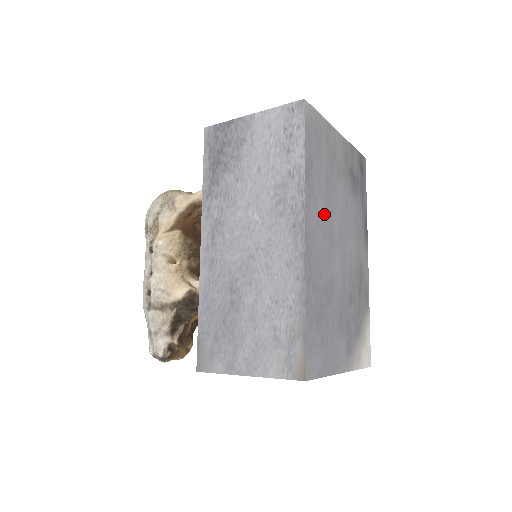
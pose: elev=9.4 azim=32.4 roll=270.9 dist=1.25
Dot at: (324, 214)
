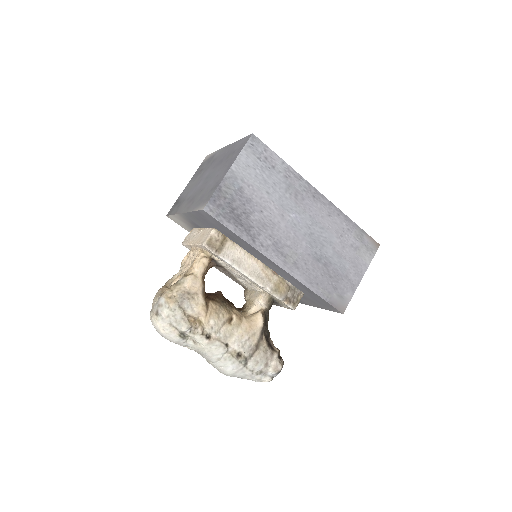
Dot at: occluded
